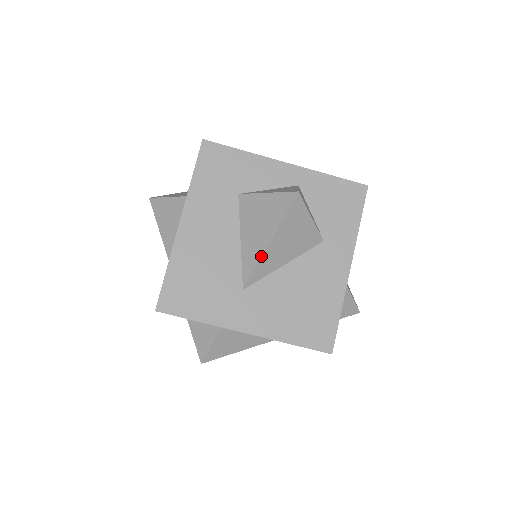
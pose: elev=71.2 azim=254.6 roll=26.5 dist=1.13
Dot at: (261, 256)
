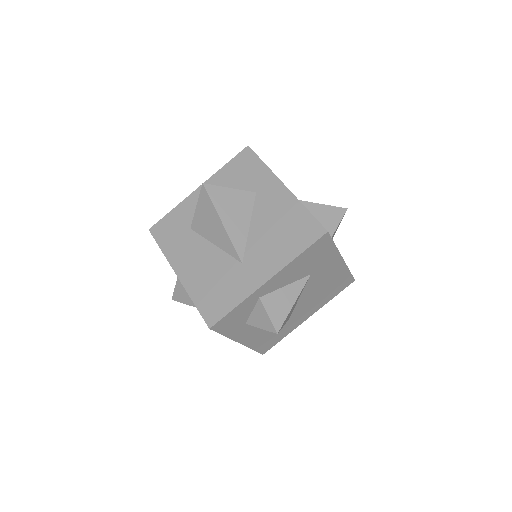
Dot at: (227, 235)
